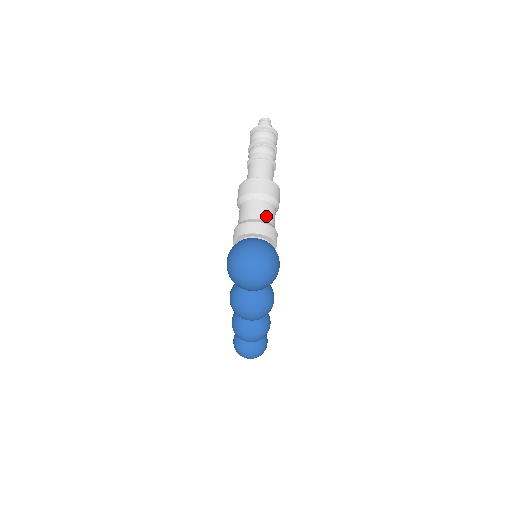
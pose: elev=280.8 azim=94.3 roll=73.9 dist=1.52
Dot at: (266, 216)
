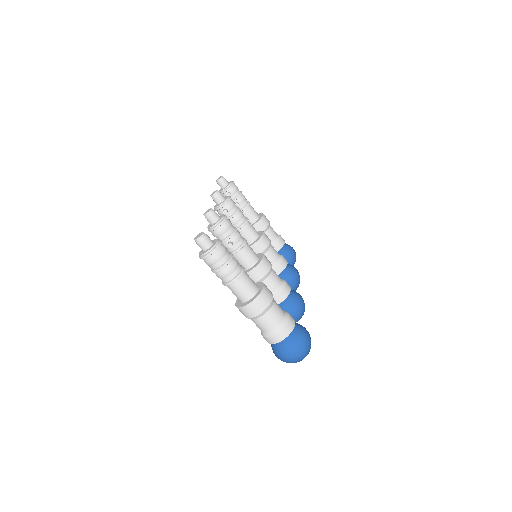
Dot at: (276, 321)
